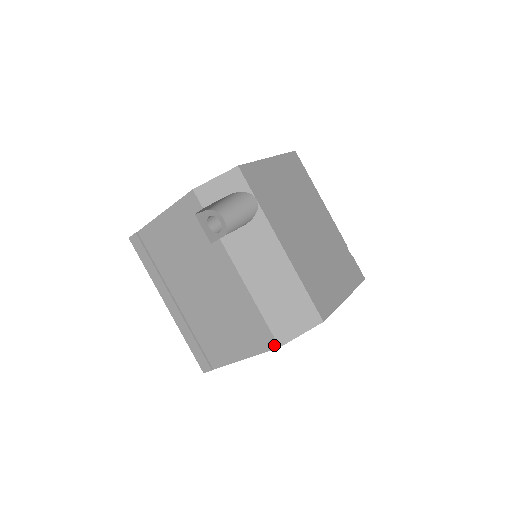
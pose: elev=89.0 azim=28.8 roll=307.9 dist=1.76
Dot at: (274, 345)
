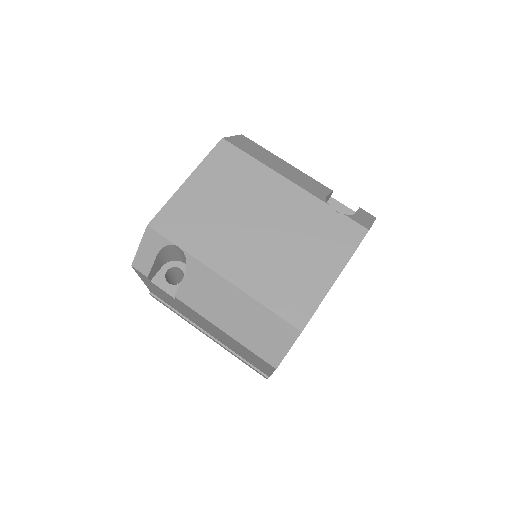
Dot at: (272, 367)
